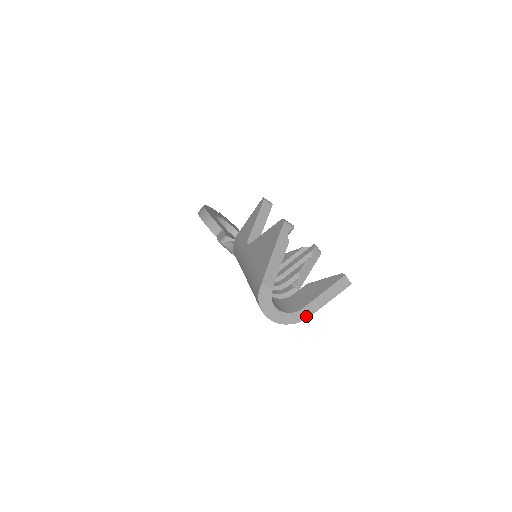
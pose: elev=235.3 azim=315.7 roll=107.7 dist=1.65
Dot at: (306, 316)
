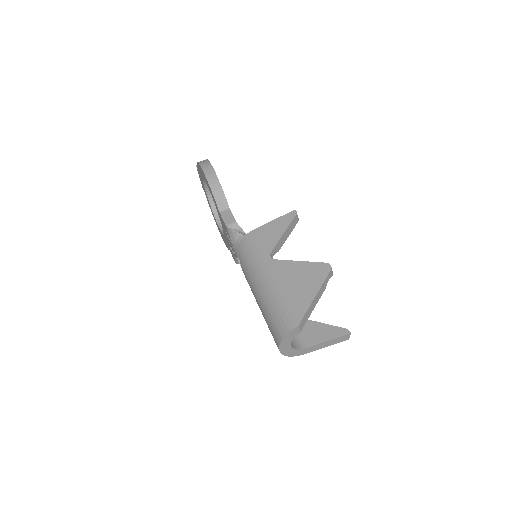
Dot at: (303, 353)
